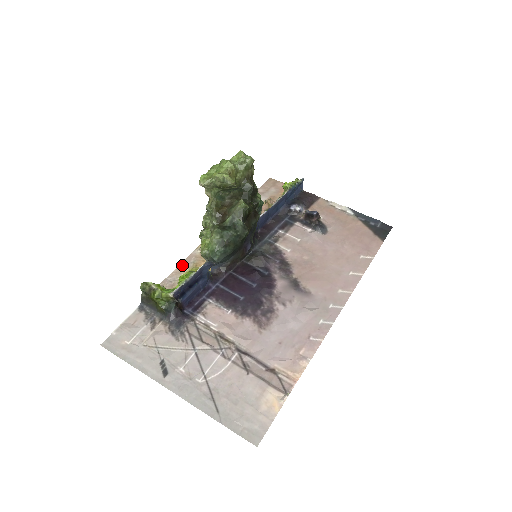
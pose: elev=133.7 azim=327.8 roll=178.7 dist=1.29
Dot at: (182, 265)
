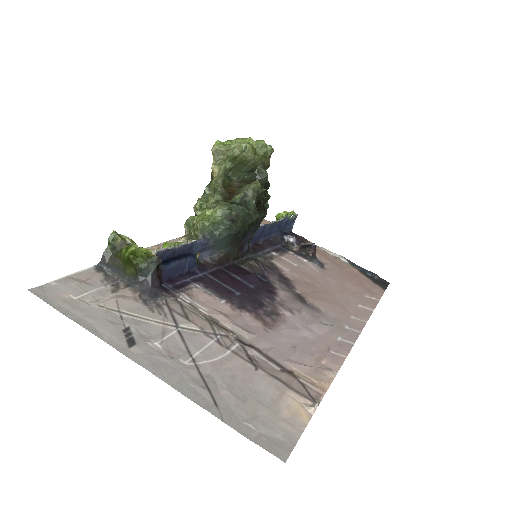
Dot at: (159, 245)
